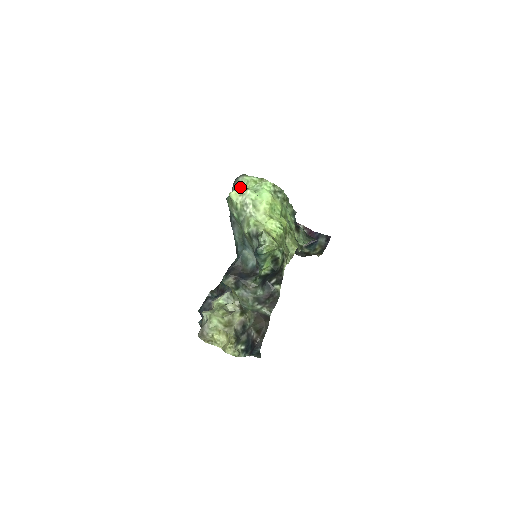
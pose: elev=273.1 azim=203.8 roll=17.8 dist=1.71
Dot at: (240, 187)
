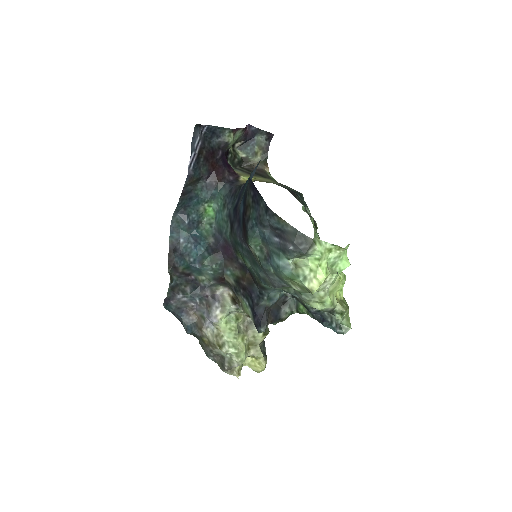
Dot at: (304, 257)
